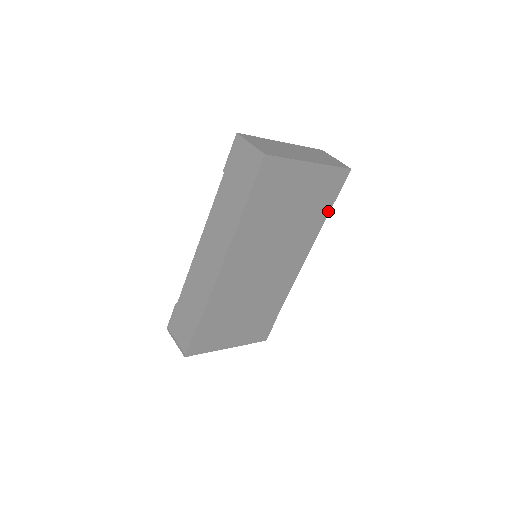
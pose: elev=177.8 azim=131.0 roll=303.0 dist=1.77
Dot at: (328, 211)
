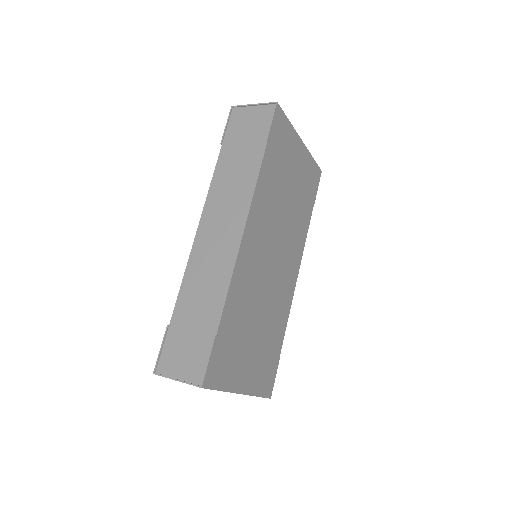
Dot at: (311, 213)
